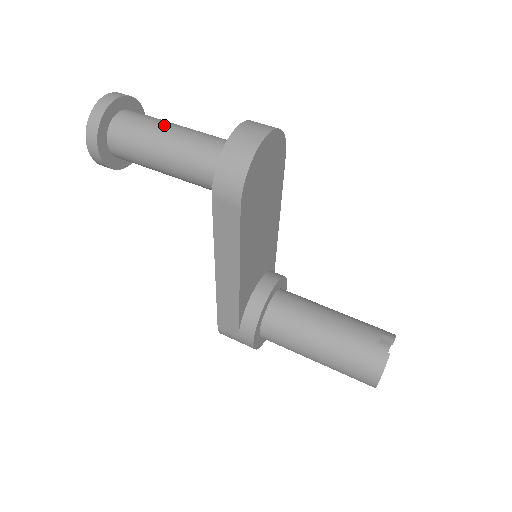
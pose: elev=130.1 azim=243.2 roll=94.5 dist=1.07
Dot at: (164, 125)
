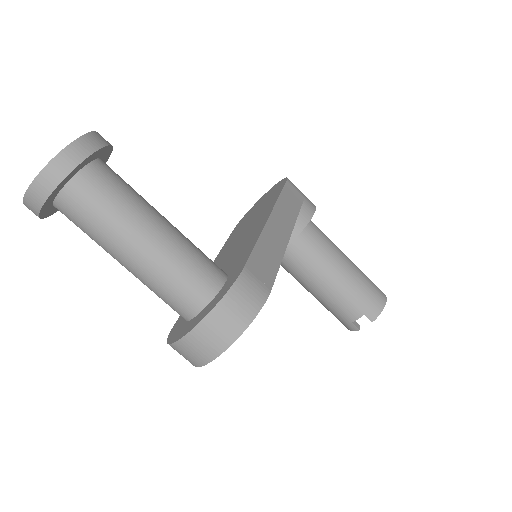
Dot at: (116, 245)
